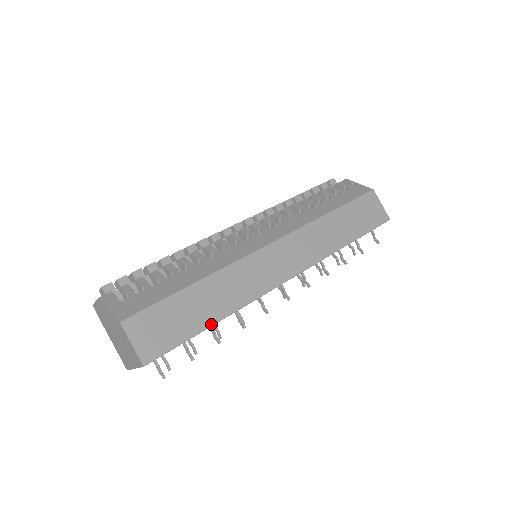
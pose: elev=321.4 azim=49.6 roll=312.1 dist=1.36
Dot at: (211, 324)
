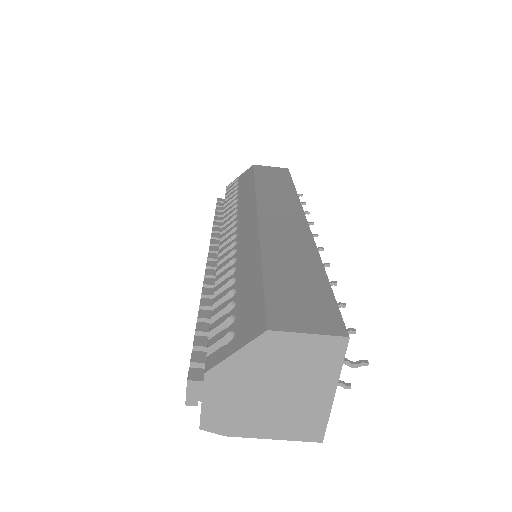
Dot at: (323, 273)
